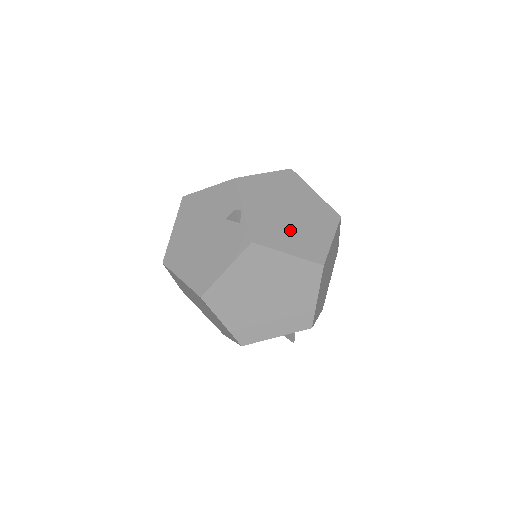
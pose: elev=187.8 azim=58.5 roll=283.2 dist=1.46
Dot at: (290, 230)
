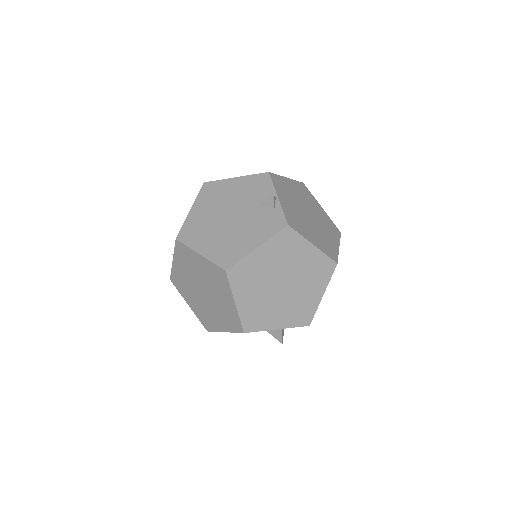
Dot at: (311, 227)
